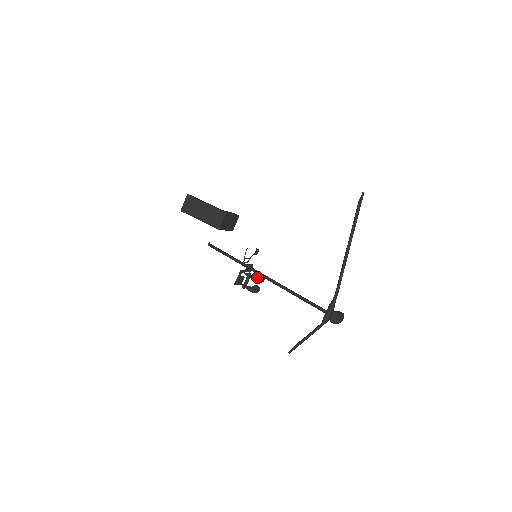
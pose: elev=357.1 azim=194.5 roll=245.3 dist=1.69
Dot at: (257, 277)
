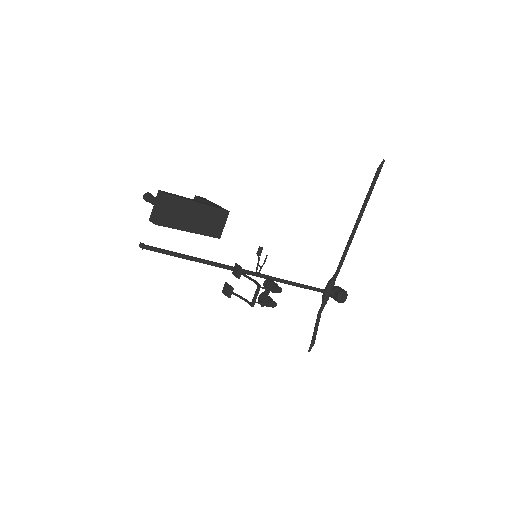
Dot at: (279, 287)
